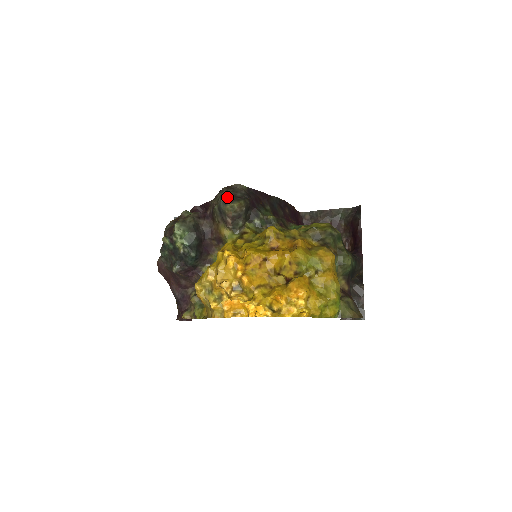
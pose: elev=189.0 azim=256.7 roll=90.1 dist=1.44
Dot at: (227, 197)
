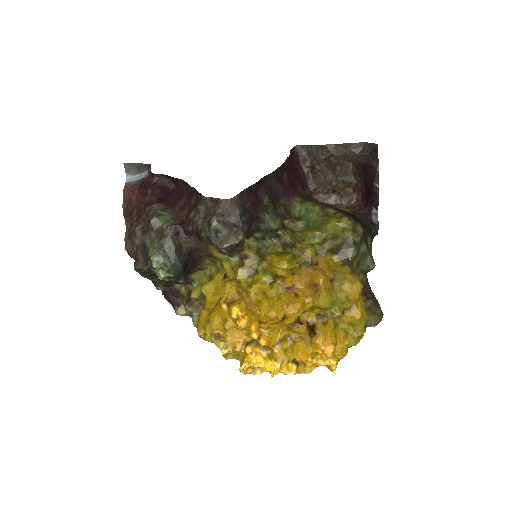
Dot at: (219, 229)
